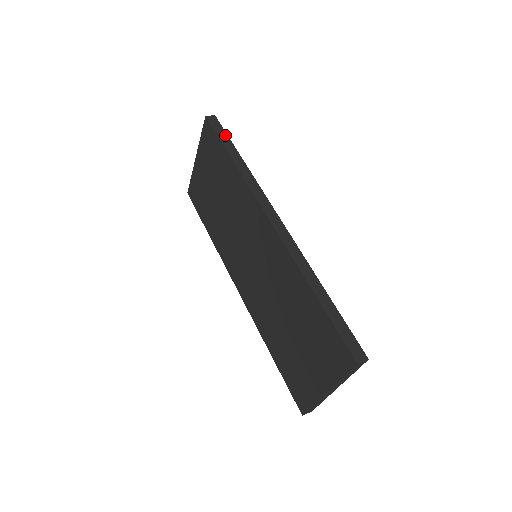
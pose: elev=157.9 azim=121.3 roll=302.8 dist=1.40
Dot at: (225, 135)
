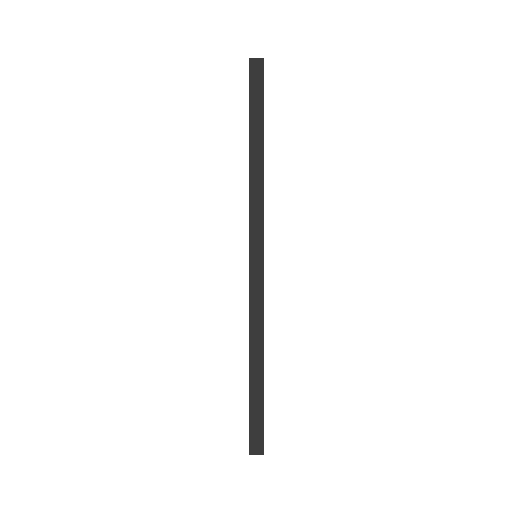
Dot at: (260, 100)
